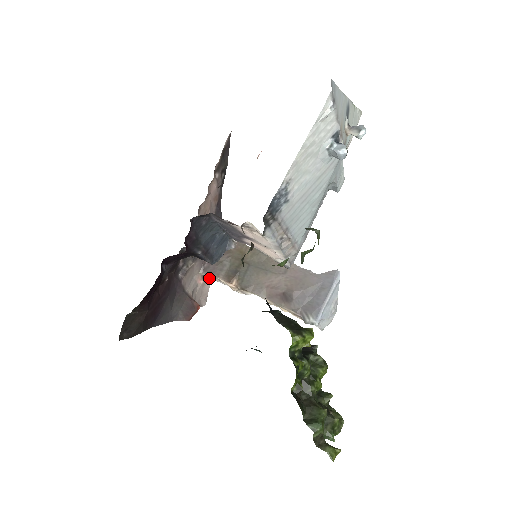
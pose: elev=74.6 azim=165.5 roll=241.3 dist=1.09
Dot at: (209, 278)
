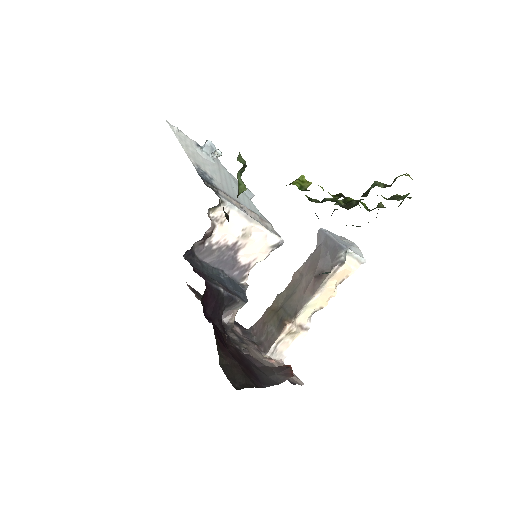
Dot at: (278, 360)
